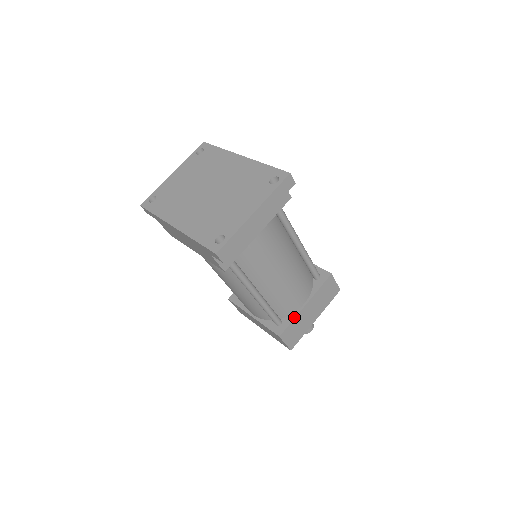
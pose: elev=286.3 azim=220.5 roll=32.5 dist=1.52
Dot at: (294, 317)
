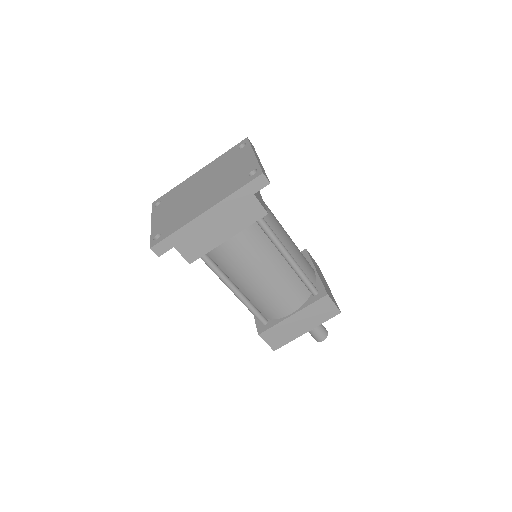
Dot at: (320, 280)
